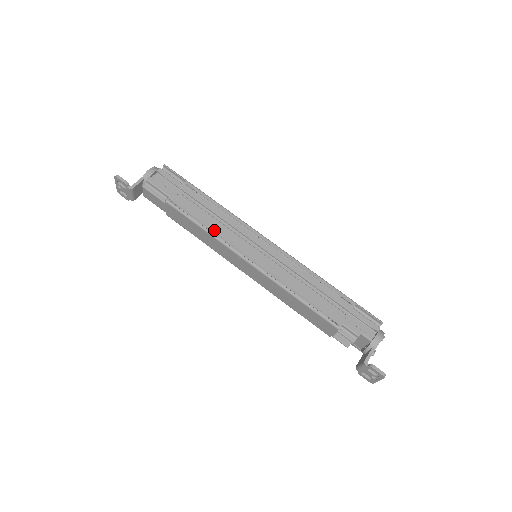
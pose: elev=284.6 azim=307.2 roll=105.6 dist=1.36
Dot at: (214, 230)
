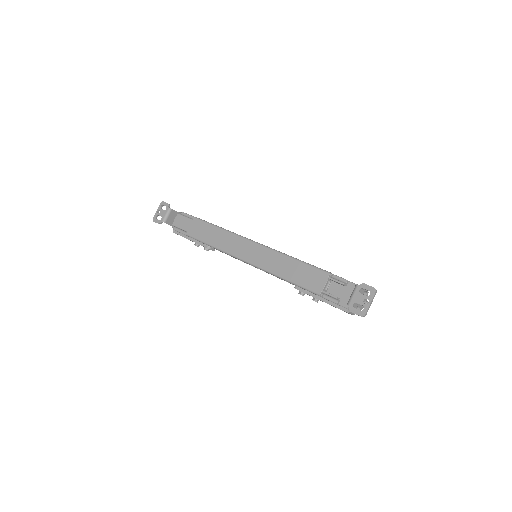
Dot at: occluded
